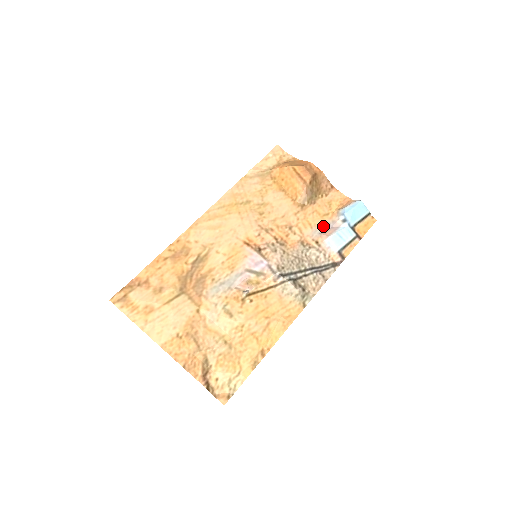
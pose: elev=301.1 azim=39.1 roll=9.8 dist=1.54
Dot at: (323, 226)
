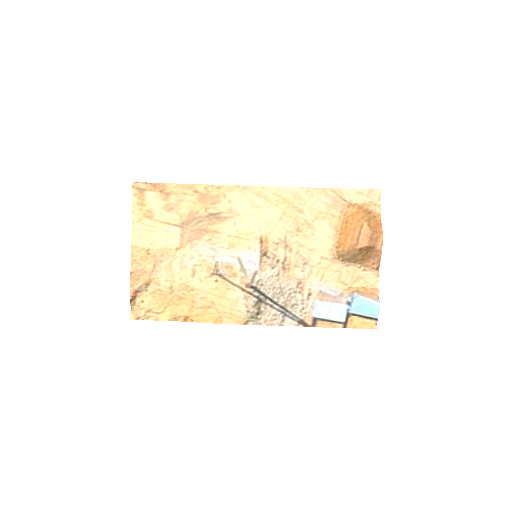
Dot at: (330, 288)
